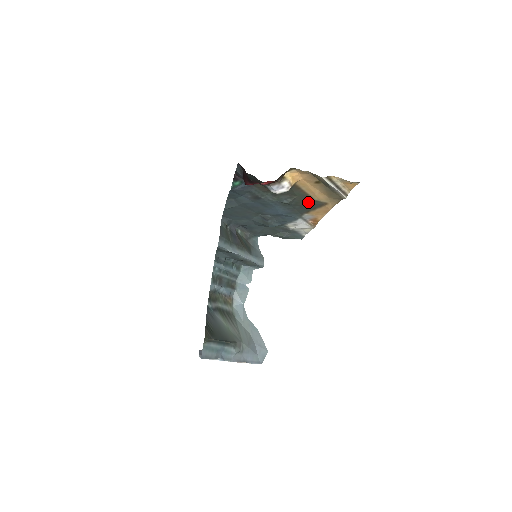
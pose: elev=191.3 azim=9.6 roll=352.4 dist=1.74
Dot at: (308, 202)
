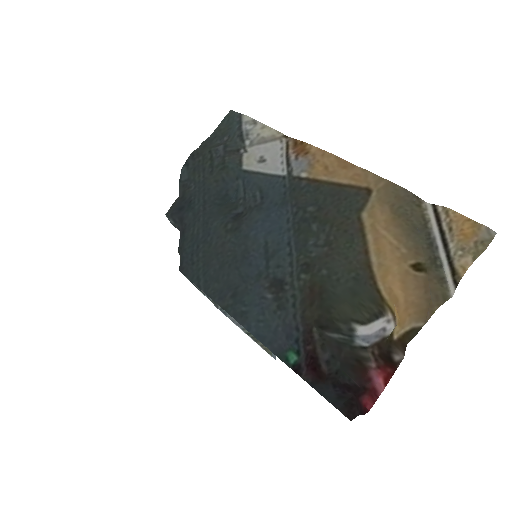
Dot at: (342, 212)
